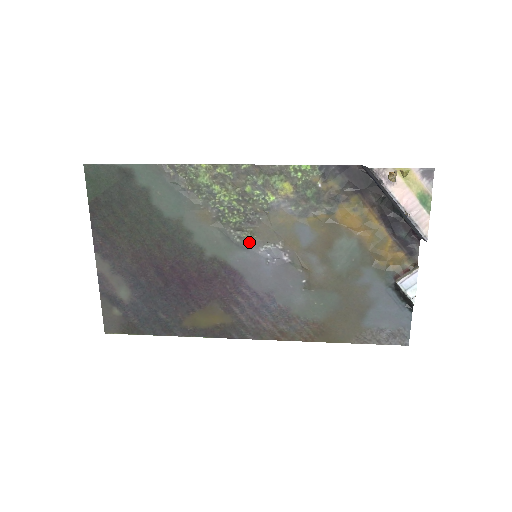
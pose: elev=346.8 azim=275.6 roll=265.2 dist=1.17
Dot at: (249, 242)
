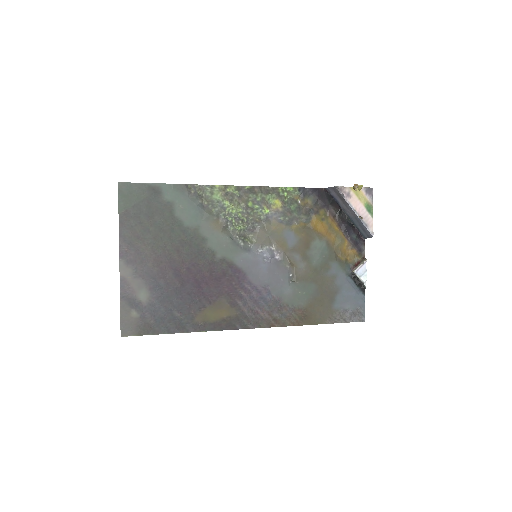
Dot at: (250, 245)
